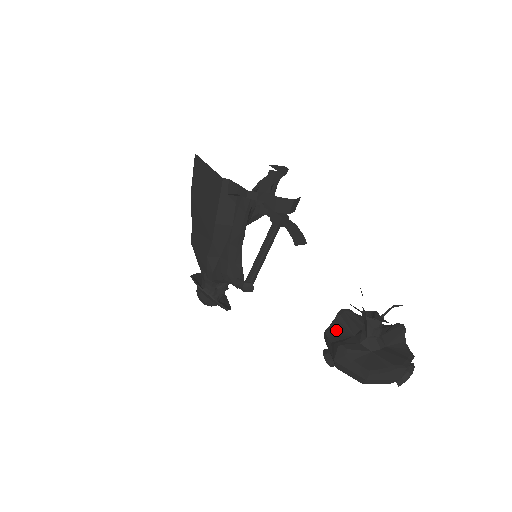
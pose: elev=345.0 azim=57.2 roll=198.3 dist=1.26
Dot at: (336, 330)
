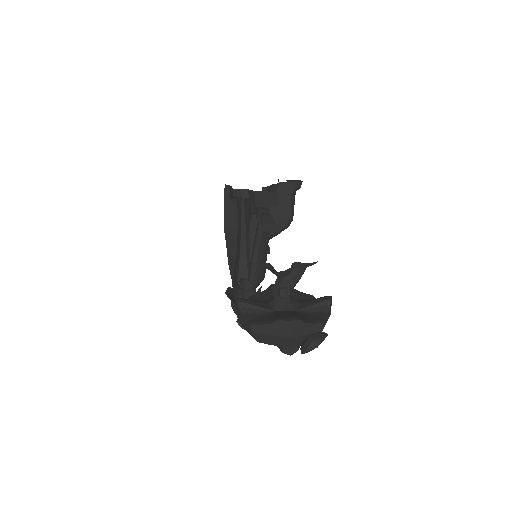
Dot at: (259, 296)
